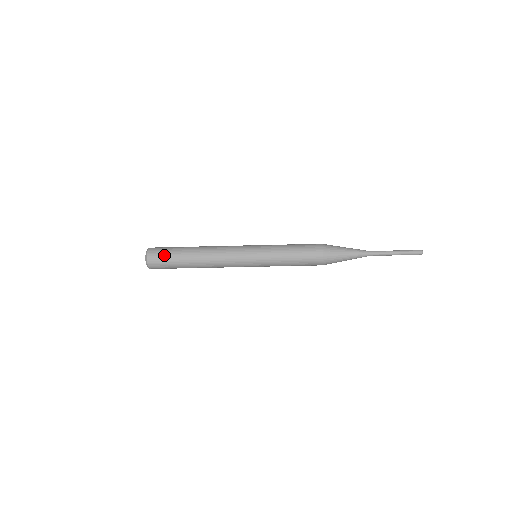
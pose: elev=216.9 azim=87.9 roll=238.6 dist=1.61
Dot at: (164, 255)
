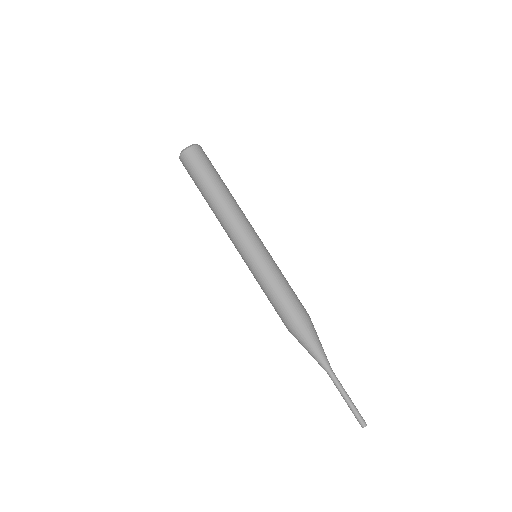
Dot at: occluded
